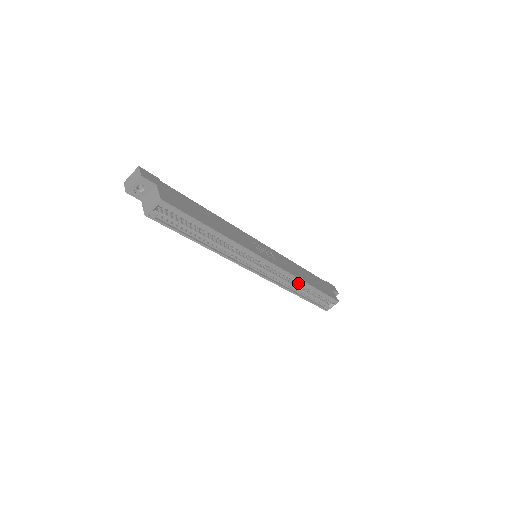
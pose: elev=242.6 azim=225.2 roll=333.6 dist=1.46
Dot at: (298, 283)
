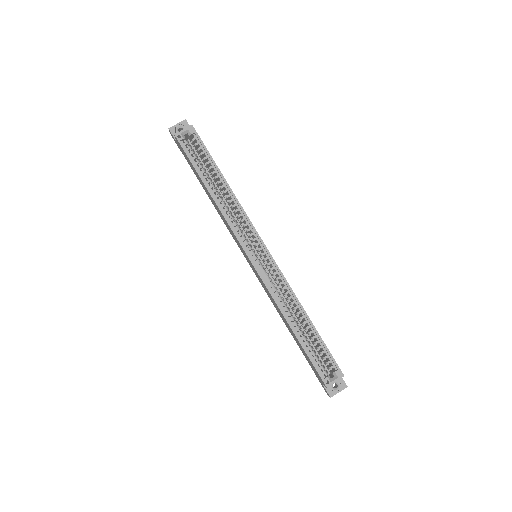
Dot at: (294, 308)
